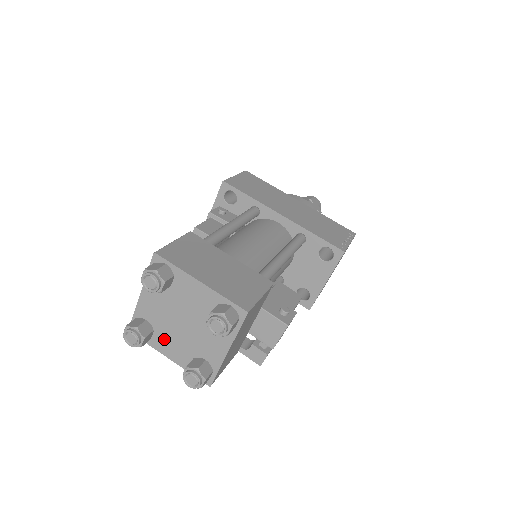
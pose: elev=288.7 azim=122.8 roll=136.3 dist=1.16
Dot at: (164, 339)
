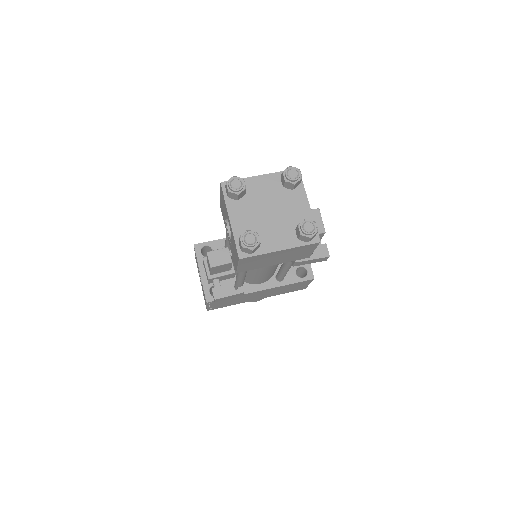
Dot at: (267, 238)
